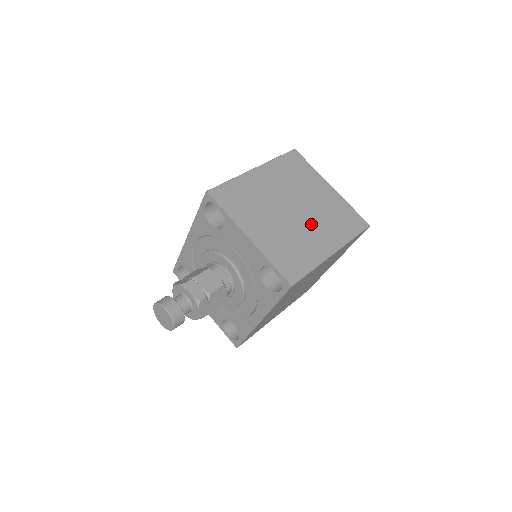
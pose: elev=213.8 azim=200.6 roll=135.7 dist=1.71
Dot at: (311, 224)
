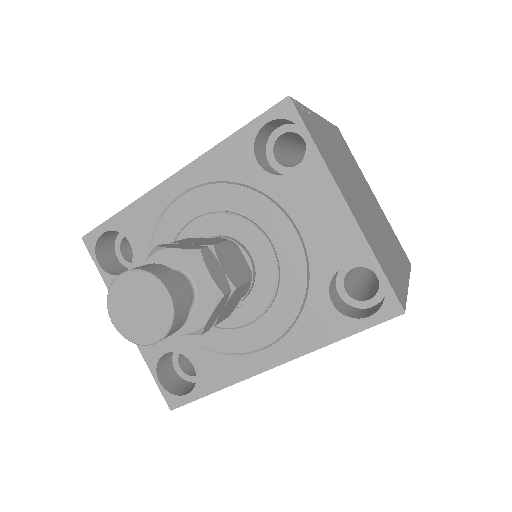
Dot at: (382, 230)
